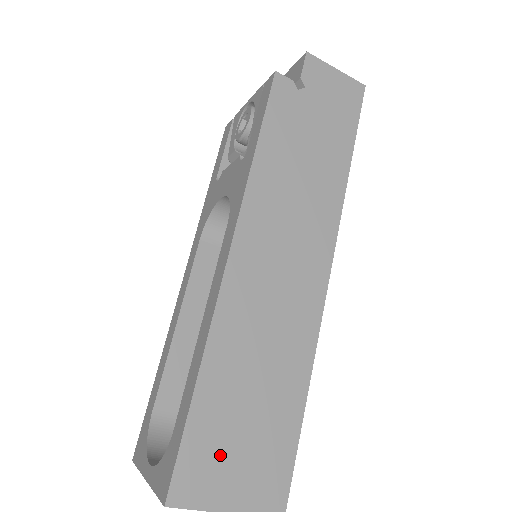
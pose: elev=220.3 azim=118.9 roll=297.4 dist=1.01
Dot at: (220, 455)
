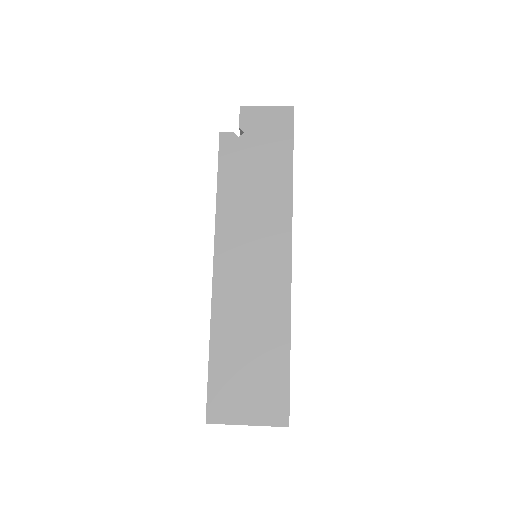
Dot at: (234, 391)
